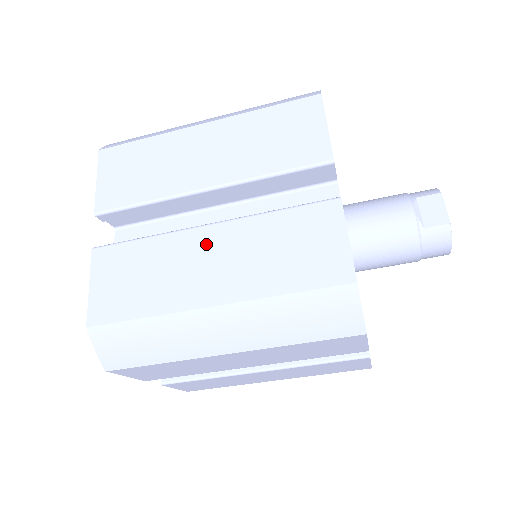
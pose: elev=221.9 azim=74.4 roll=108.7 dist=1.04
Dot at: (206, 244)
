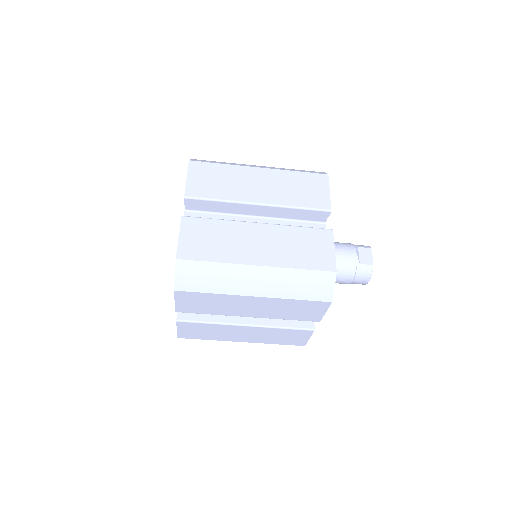
Dot at: (256, 233)
